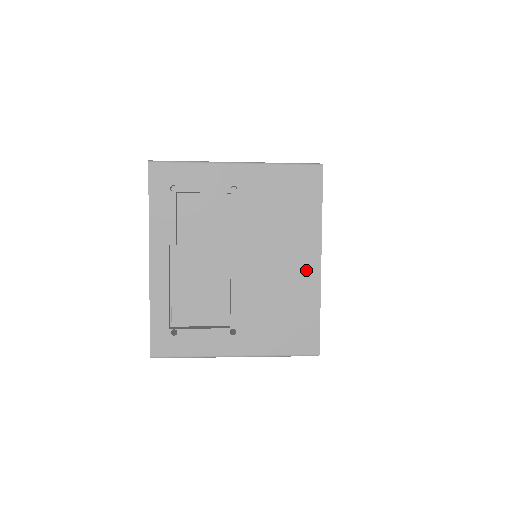
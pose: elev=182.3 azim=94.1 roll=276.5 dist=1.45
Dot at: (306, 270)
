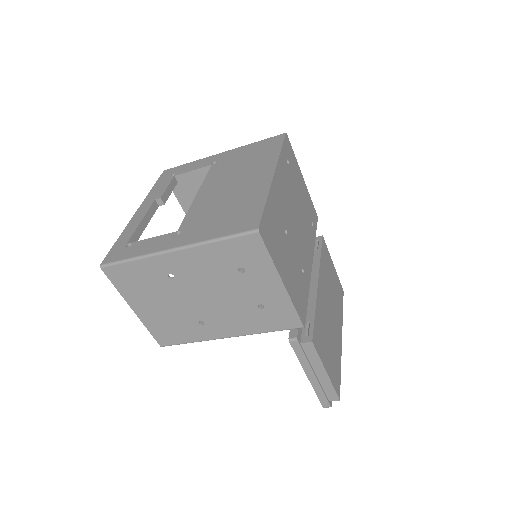
Dot at: (259, 181)
